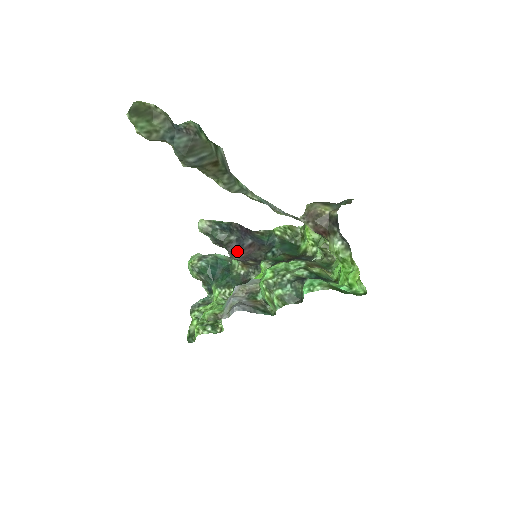
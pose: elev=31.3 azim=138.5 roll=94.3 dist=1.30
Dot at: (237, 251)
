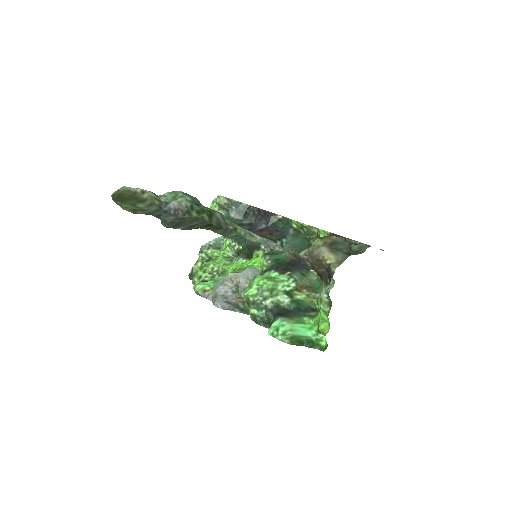
Dot at: occluded
